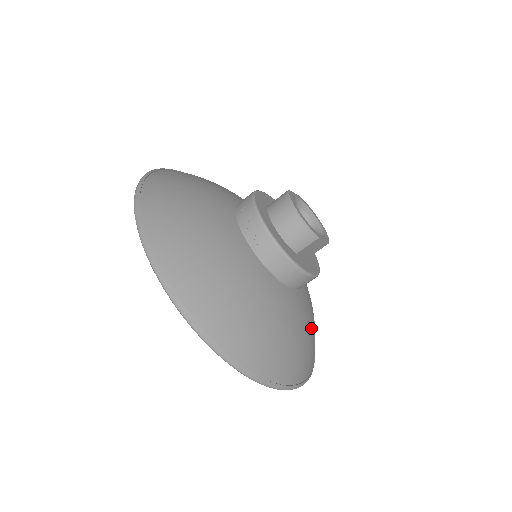
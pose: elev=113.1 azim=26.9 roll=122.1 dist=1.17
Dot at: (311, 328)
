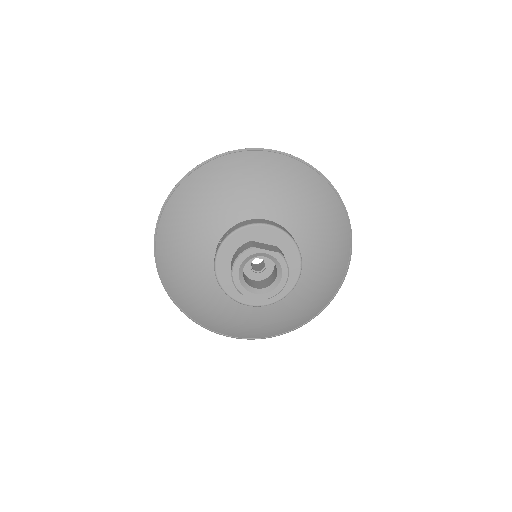
Dot at: (263, 322)
